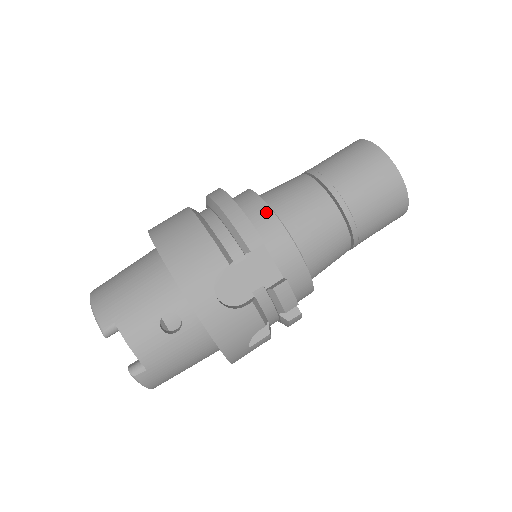
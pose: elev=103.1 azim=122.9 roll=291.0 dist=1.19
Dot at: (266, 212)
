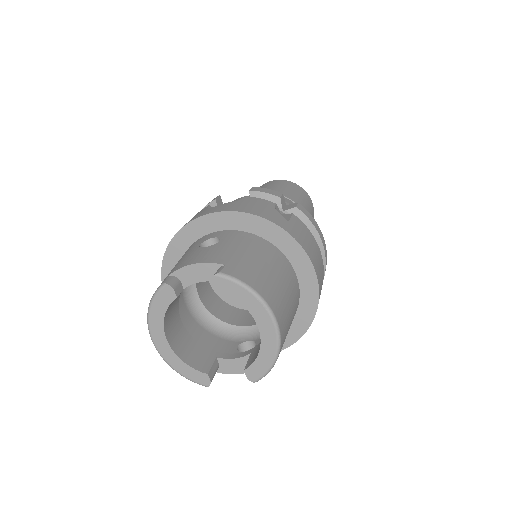
Dot at: occluded
